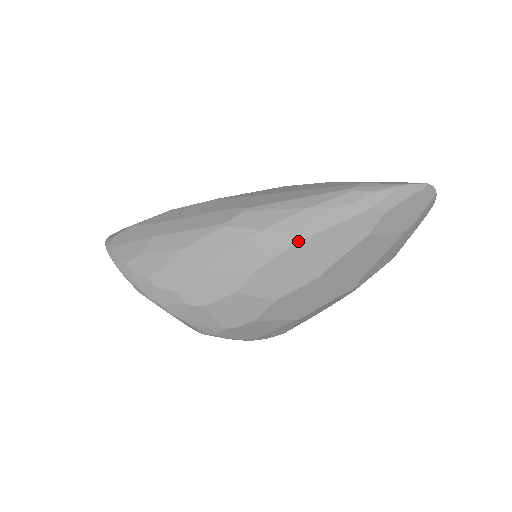
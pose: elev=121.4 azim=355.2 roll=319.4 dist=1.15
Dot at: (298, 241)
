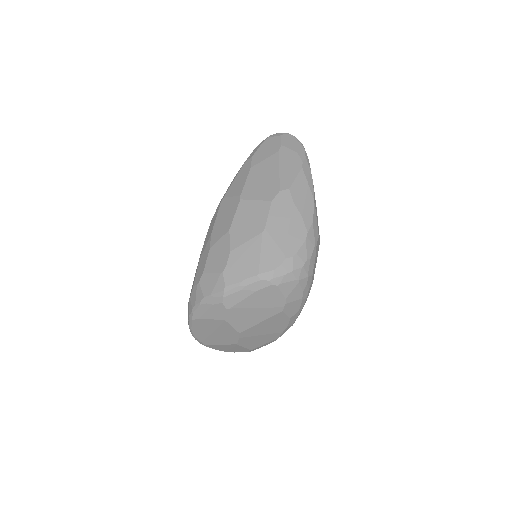
Dot at: (221, 203)
